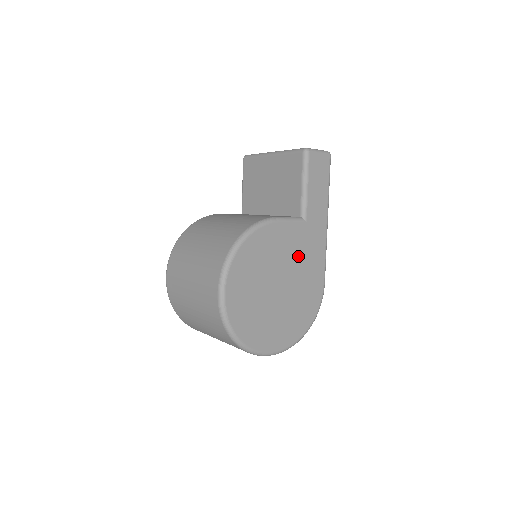
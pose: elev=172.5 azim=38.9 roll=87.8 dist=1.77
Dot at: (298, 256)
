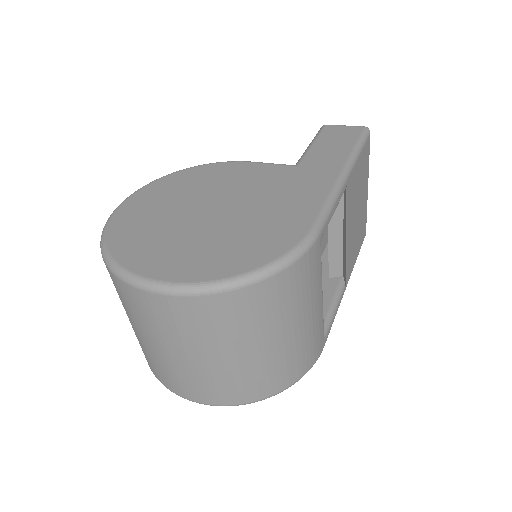
Dot at: (266, 191)
